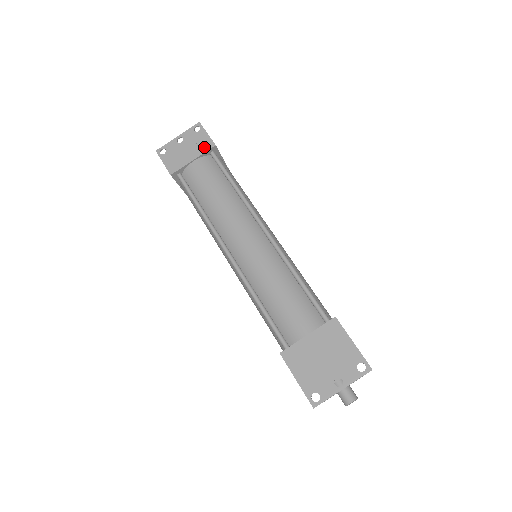
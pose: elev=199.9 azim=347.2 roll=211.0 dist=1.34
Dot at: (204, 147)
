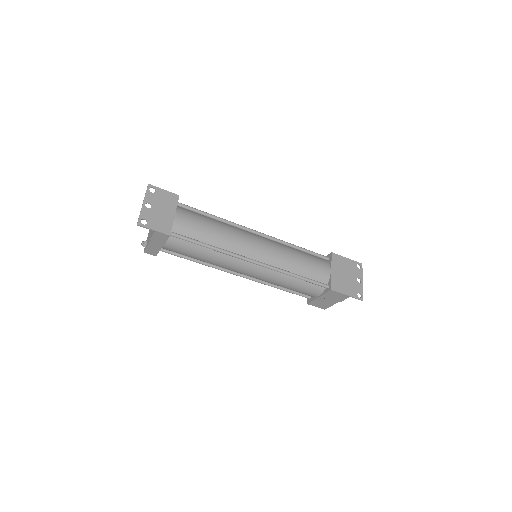
Dot at: (173, 201)
